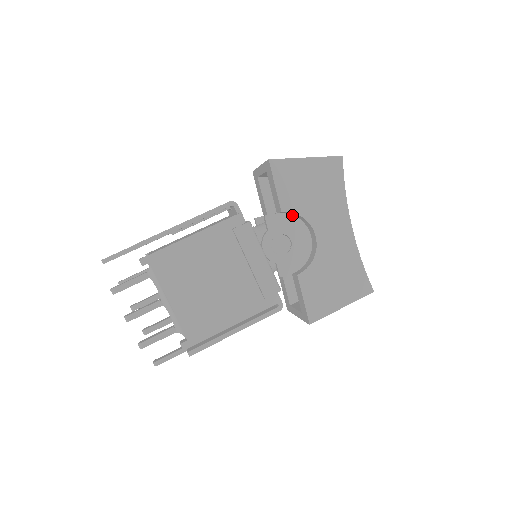
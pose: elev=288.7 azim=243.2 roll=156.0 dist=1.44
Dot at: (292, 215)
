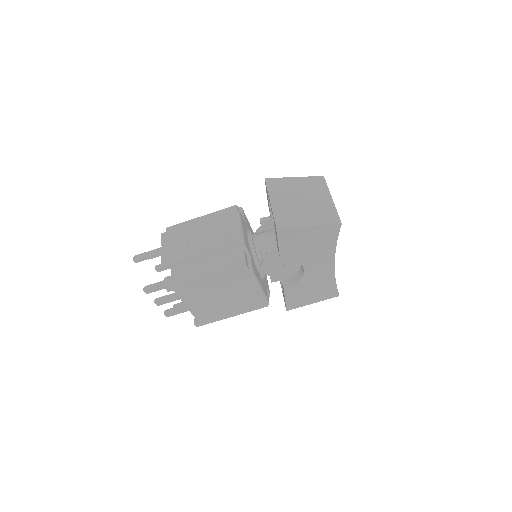
Dot at: occluded
